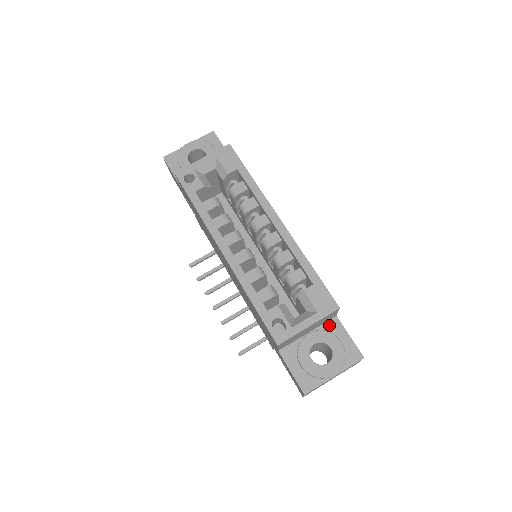
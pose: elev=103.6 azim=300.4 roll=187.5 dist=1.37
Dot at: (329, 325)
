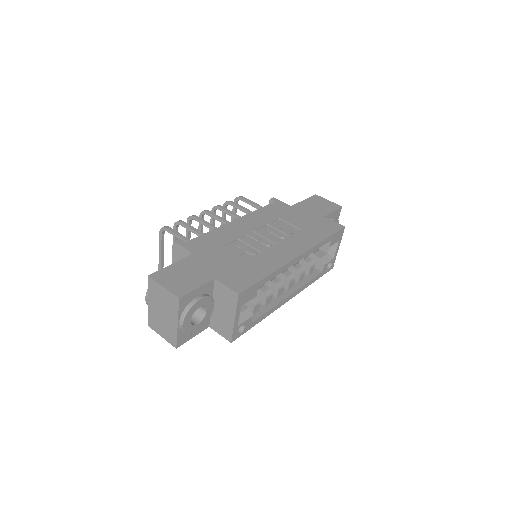
Dot at: occluded
